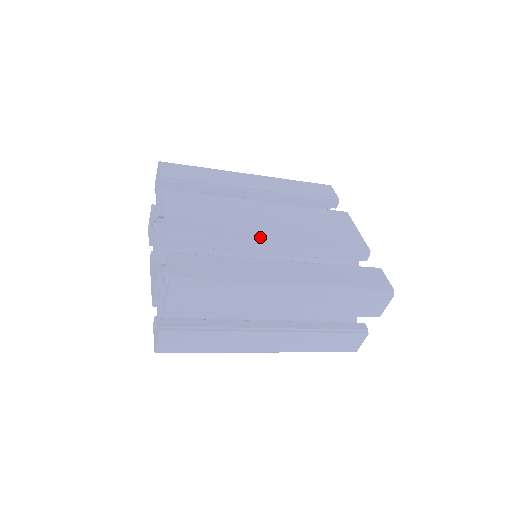
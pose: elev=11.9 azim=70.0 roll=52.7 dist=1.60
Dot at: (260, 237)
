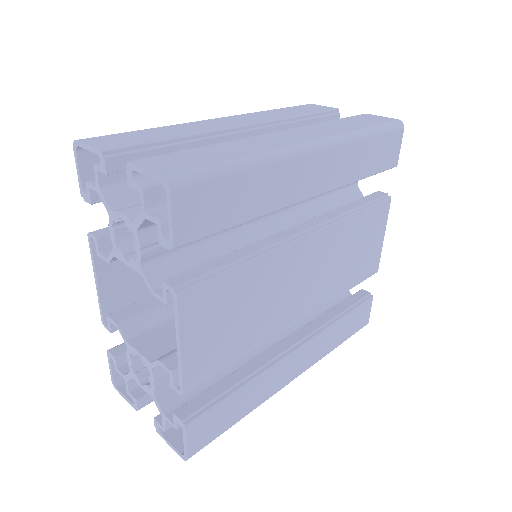
Dot at: (287, 323)
